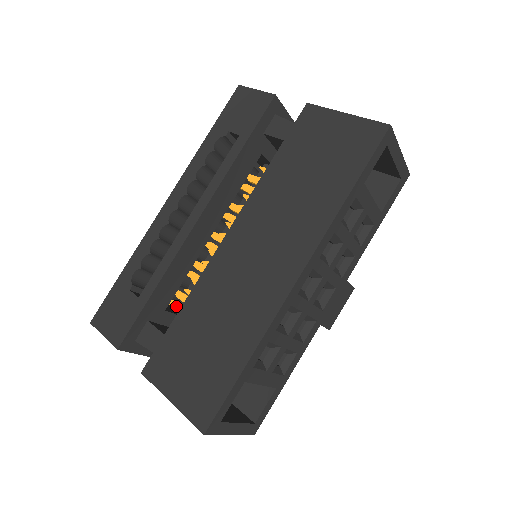
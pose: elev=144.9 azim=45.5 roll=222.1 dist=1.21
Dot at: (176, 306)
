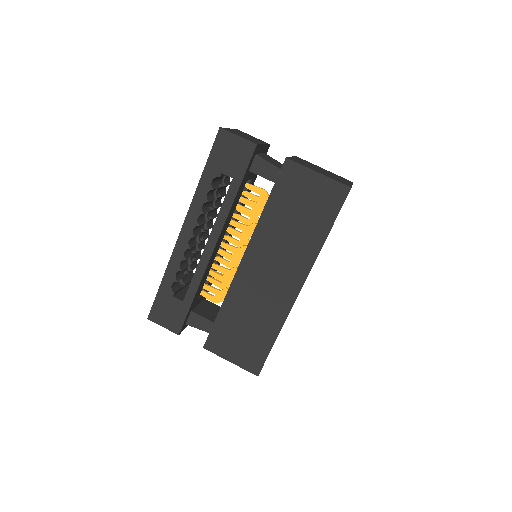
Dot at: (205, 295)
